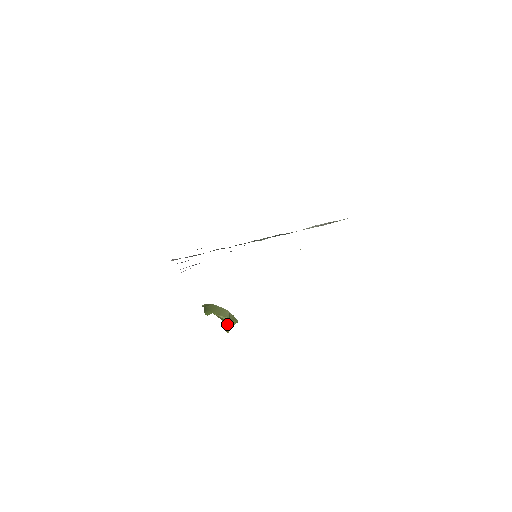
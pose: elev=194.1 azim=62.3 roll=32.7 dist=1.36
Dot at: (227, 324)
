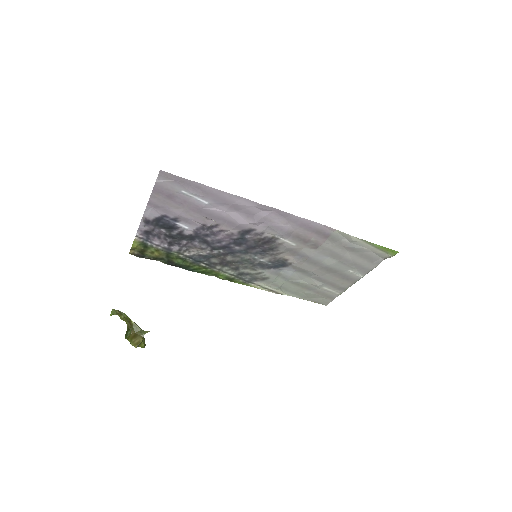
Dot at: (141, 337)
